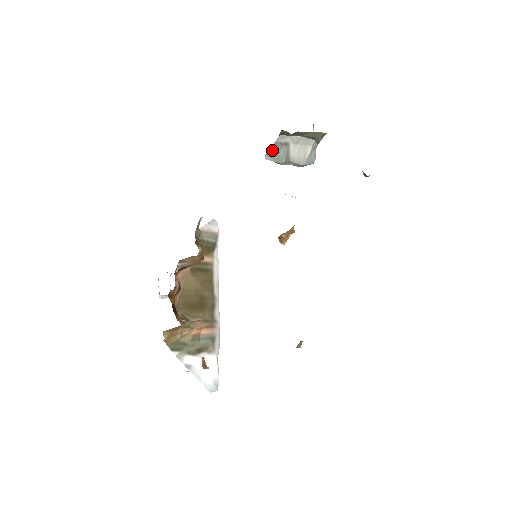
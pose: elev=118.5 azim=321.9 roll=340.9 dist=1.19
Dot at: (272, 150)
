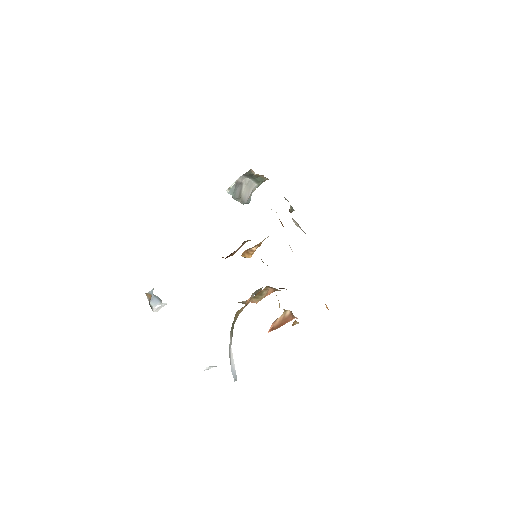
Dot at: (233, 186)
